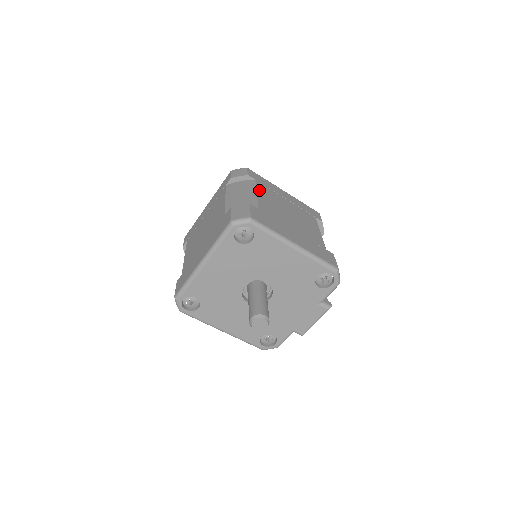
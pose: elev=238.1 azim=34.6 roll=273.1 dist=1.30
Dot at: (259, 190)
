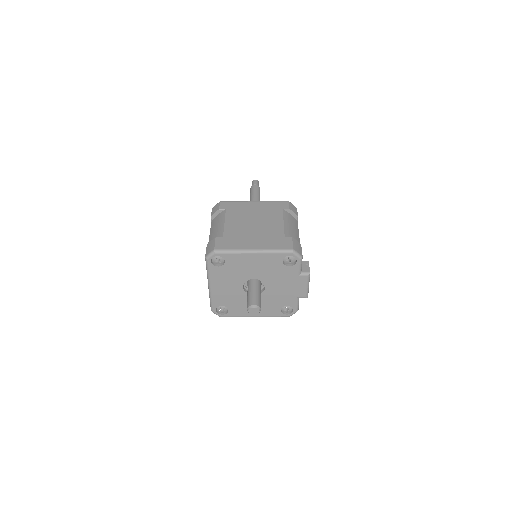
Dot at: (227, 218)
